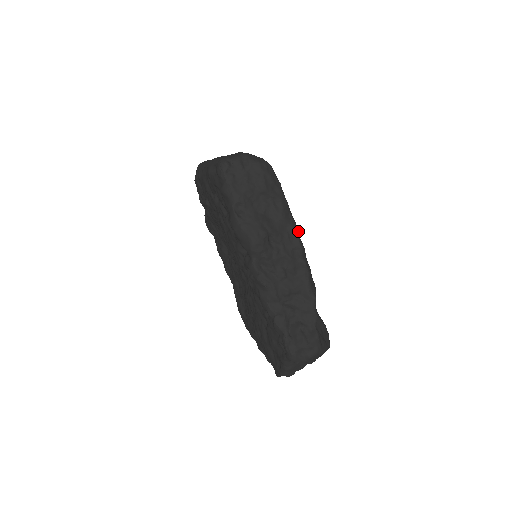
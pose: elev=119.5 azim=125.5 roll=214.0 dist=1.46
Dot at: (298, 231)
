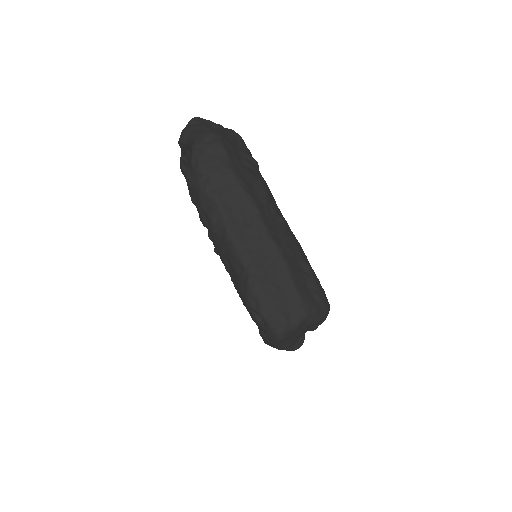
Dot at: occluded
